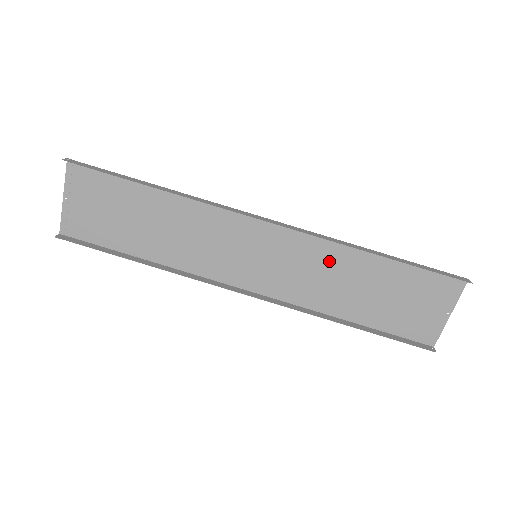
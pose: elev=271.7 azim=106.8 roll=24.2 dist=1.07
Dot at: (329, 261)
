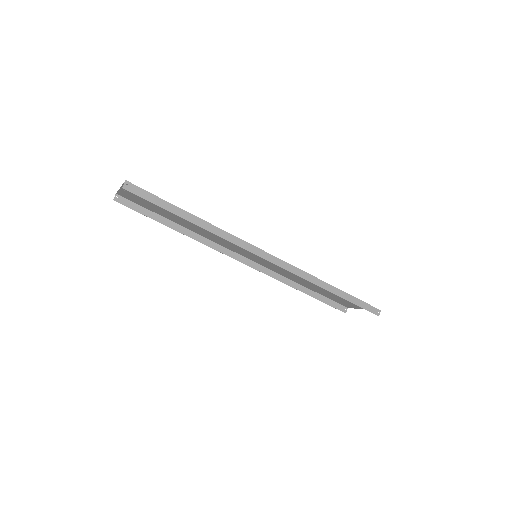
Dot at: occluded
